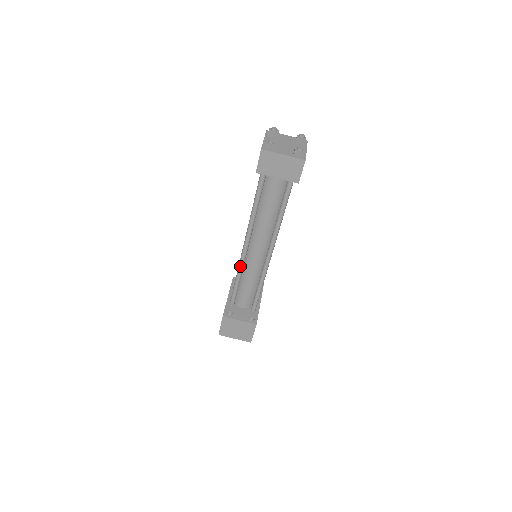
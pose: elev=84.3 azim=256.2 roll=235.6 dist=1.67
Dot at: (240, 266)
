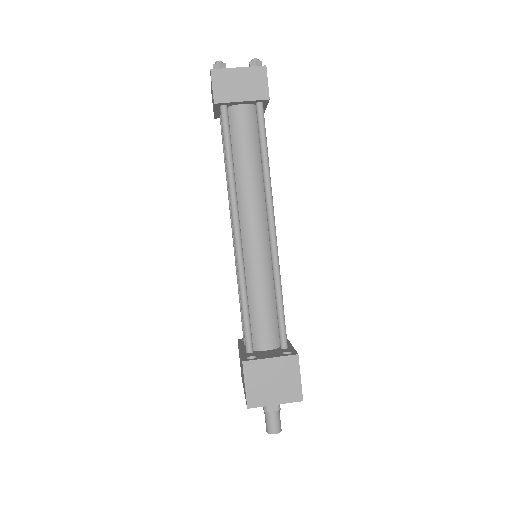
Dot at: (239, 267)
